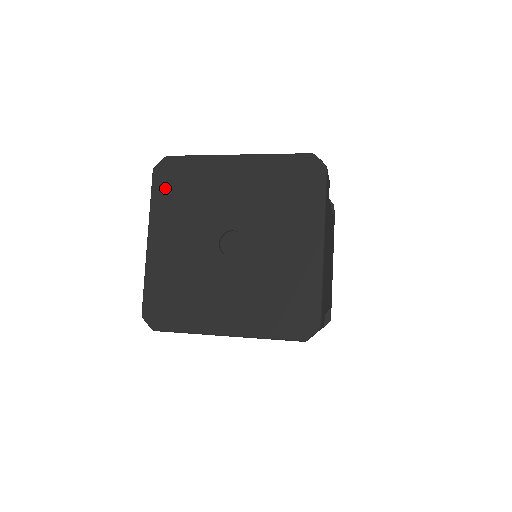
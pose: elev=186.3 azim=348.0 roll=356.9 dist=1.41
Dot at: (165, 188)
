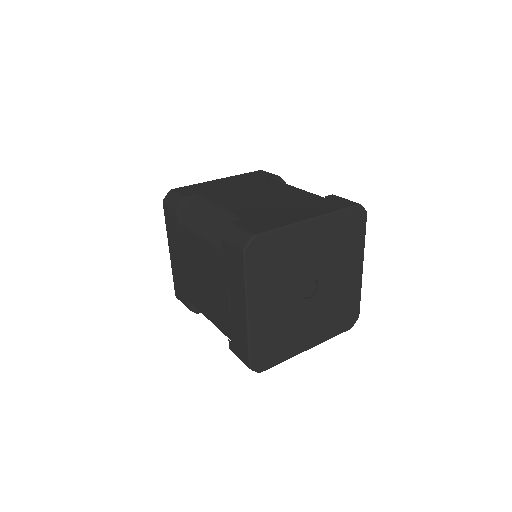
Dot at: (257, 265)
